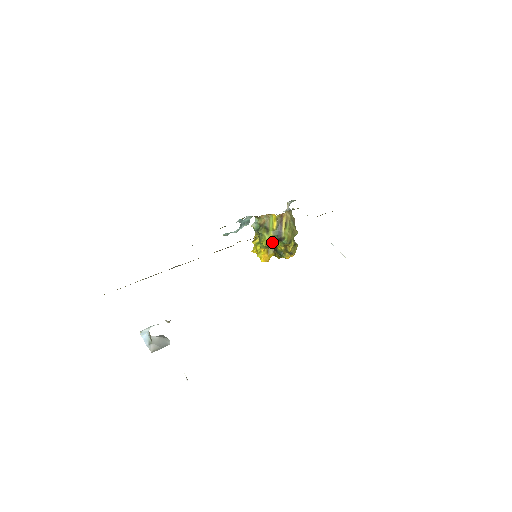
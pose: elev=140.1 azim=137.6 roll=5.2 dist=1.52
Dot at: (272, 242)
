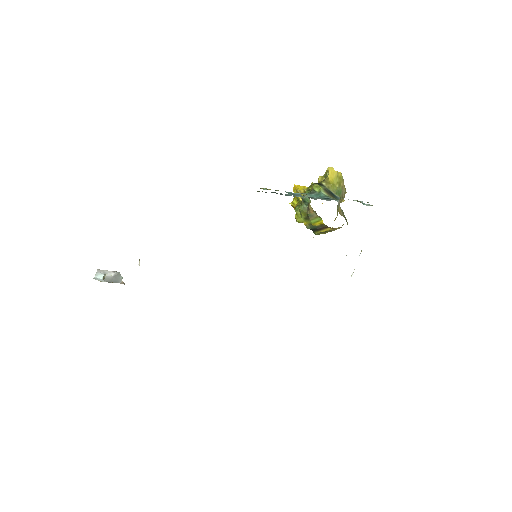
Dot at: occluded
